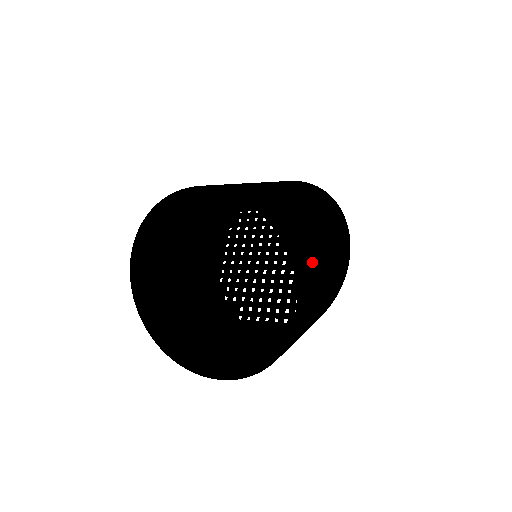
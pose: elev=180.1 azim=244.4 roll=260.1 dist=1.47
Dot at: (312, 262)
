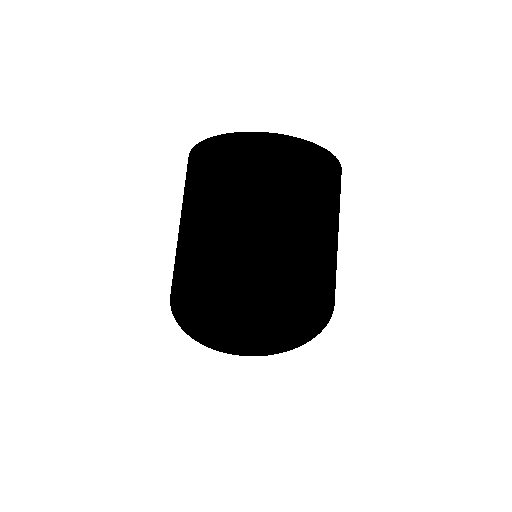
Dot at: occluded
